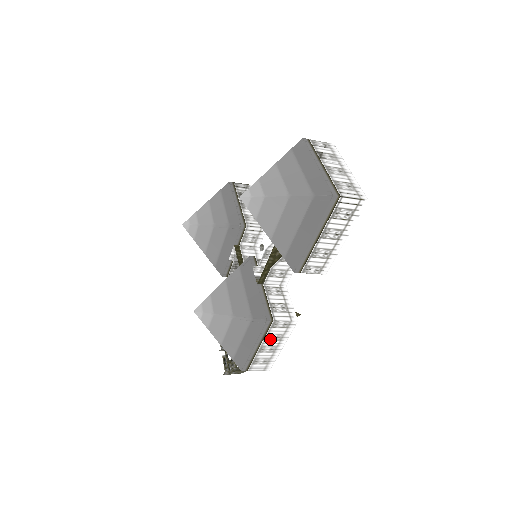
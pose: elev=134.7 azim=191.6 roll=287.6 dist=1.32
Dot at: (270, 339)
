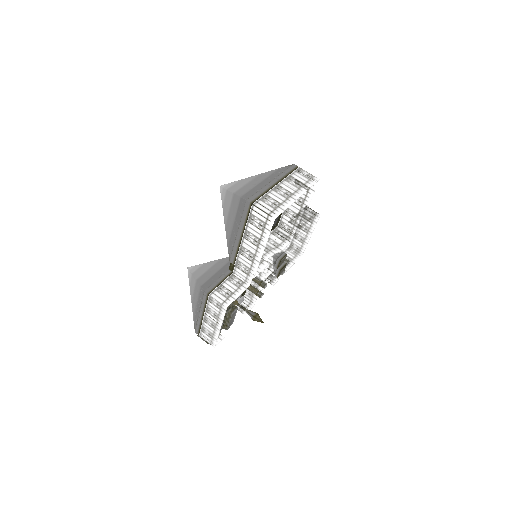
Dot at: (210, 313)
